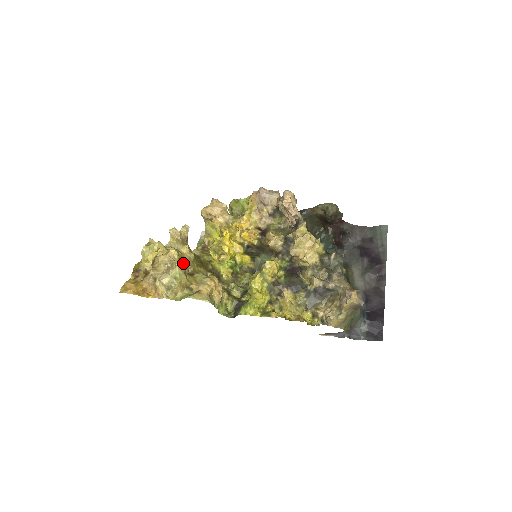
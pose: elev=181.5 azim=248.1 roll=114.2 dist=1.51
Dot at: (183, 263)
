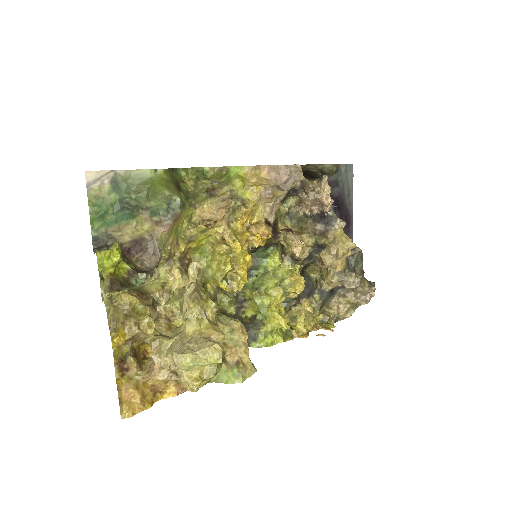
Dot at: occluded
